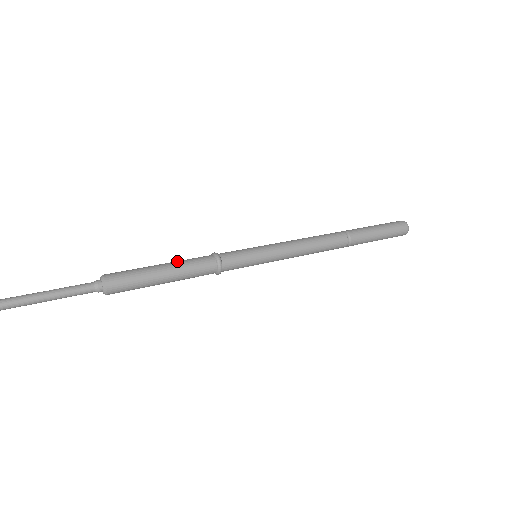
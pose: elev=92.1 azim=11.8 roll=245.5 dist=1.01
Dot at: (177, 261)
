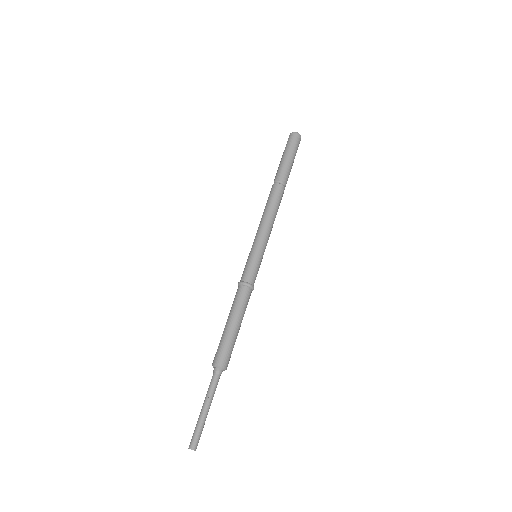
Dot at: (234, 312)
